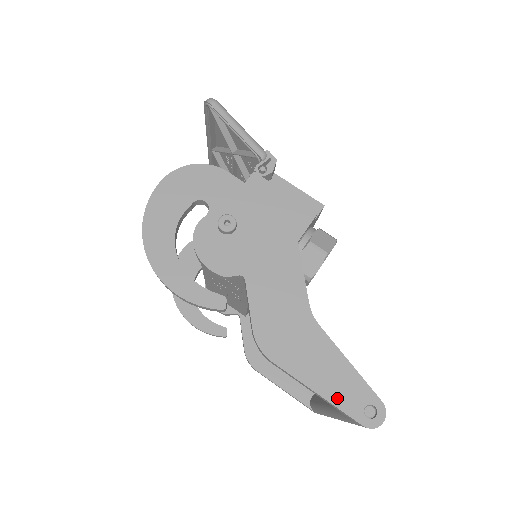
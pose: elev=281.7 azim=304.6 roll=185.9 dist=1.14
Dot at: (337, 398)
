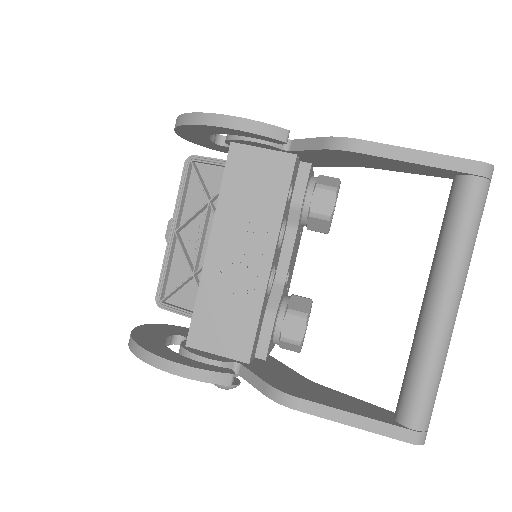
Dot at: (439, 156)
